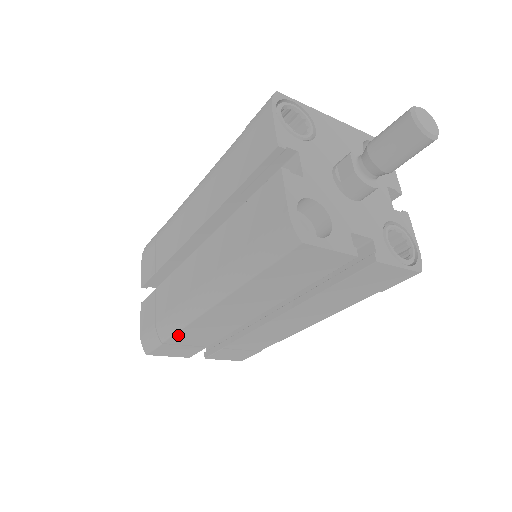
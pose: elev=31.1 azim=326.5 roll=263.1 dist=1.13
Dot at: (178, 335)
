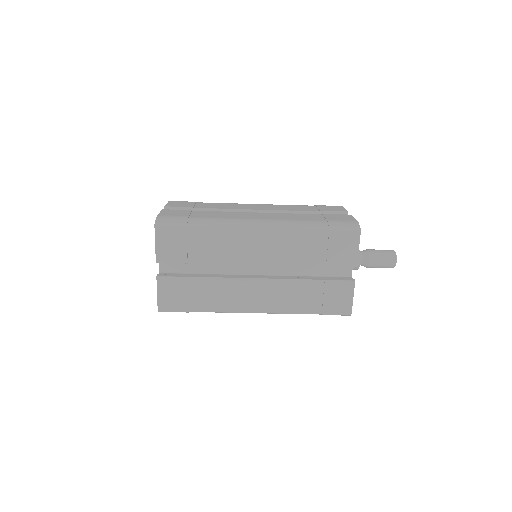
Dot at: (208, 230)
